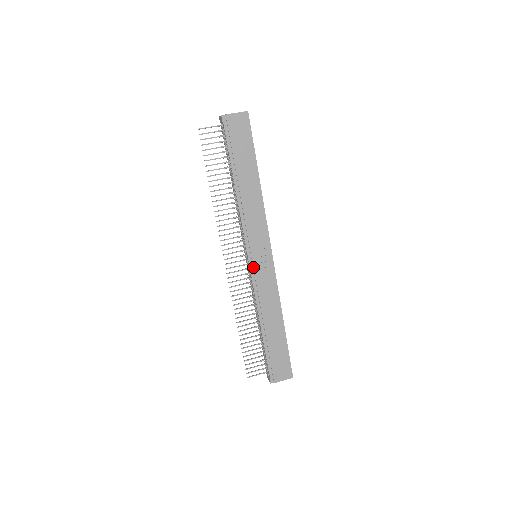
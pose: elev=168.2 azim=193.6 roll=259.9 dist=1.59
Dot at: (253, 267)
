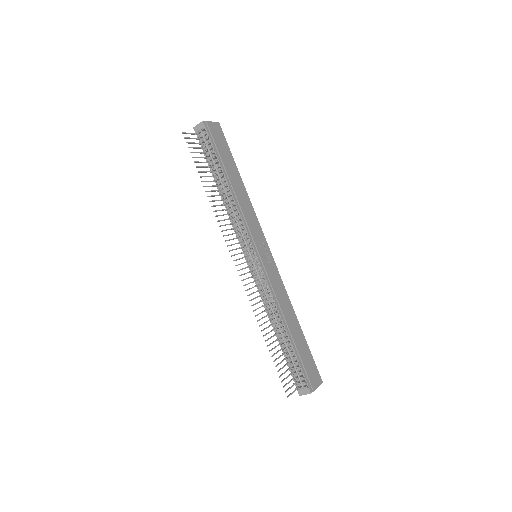
Dot at: (262, 262)
